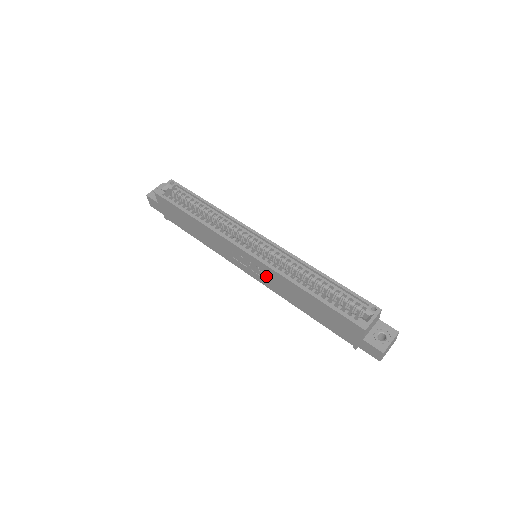
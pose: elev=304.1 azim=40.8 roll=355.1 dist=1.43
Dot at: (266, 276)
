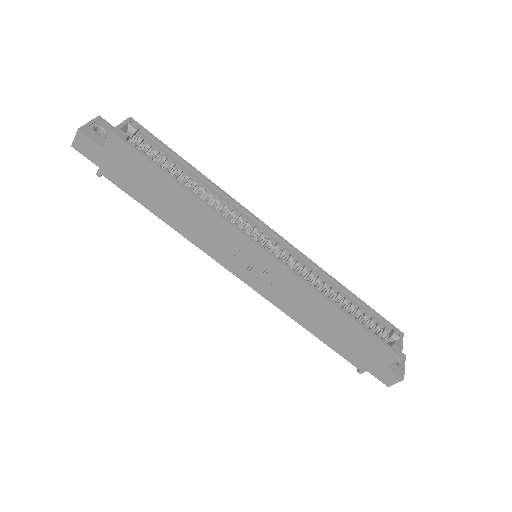
Dot at: (278, 285)
